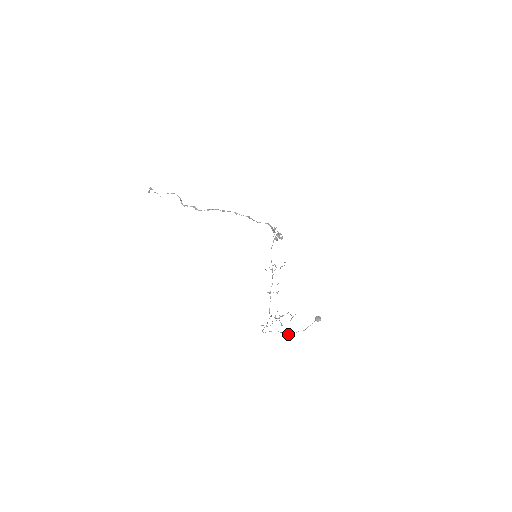
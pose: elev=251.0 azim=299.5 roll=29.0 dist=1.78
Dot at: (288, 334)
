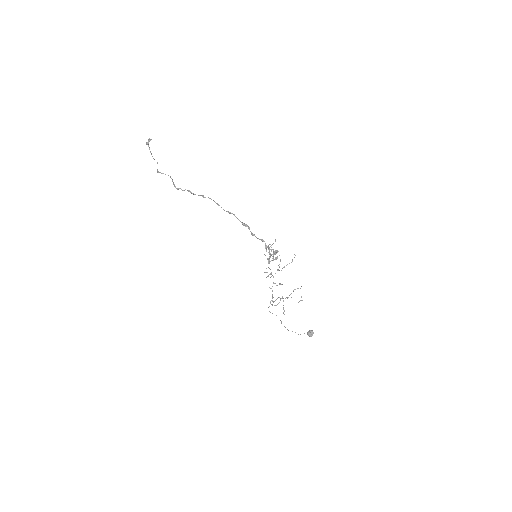
Dot at: occluded
